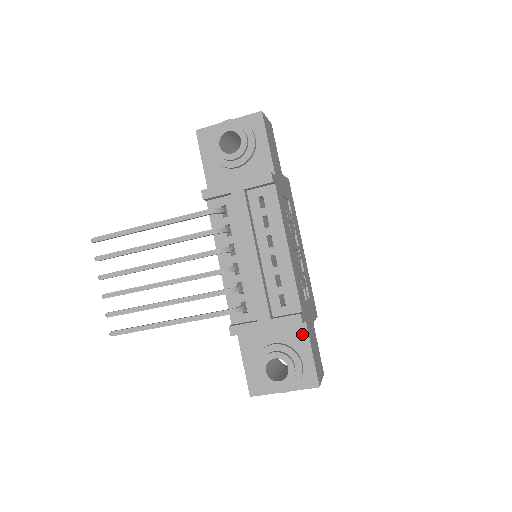
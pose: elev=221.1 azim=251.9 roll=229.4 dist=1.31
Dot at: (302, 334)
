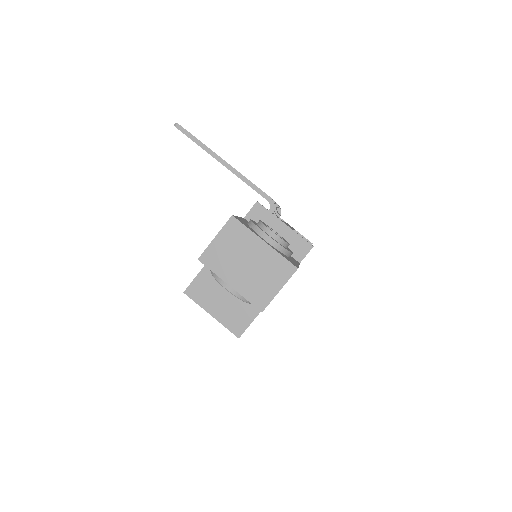
Dot at: (295, 260)
